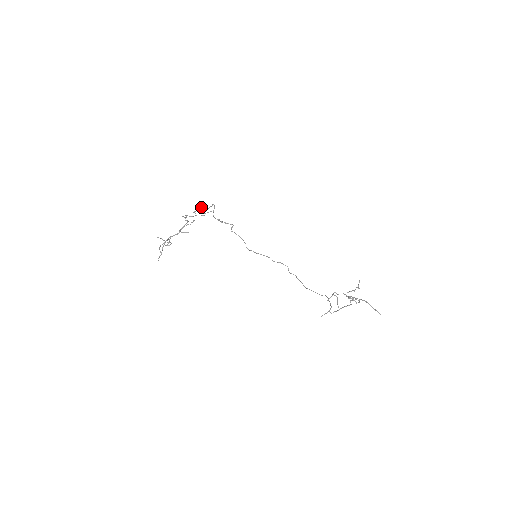
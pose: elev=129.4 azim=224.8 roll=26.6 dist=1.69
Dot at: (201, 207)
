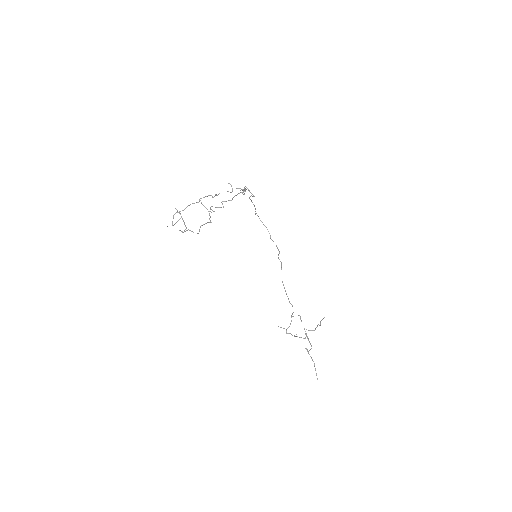
Dot at: (231, 200)
